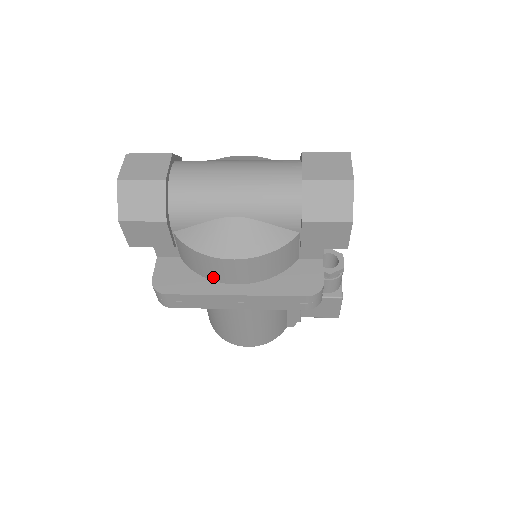
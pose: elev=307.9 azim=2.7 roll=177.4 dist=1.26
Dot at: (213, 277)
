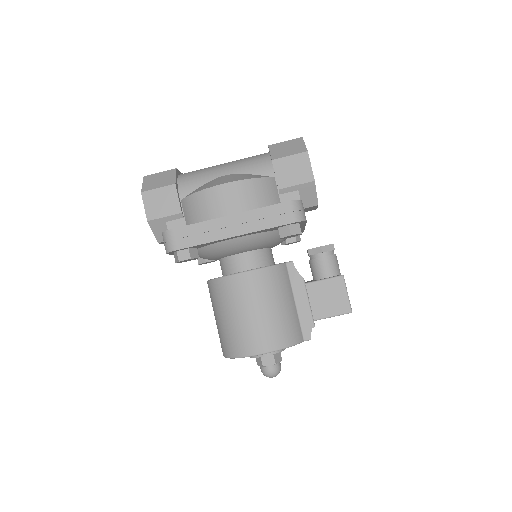
Dot at: (211, 216)
